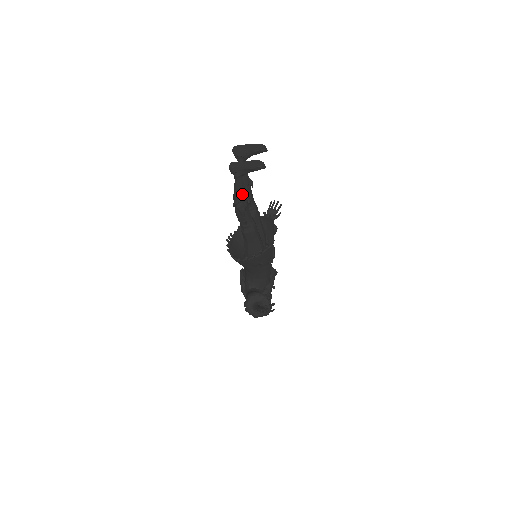
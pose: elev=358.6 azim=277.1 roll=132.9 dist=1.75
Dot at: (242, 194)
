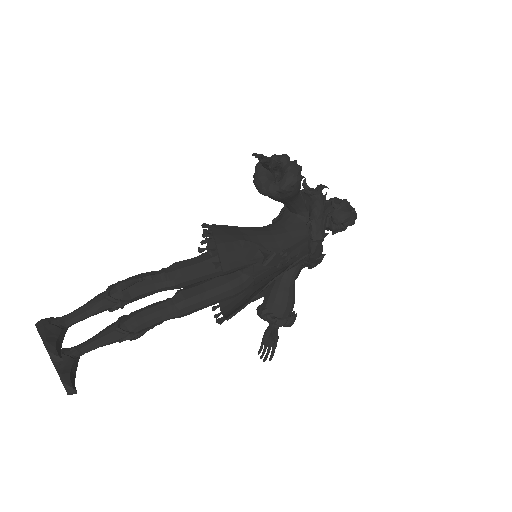
Dot at: (110, 343)
